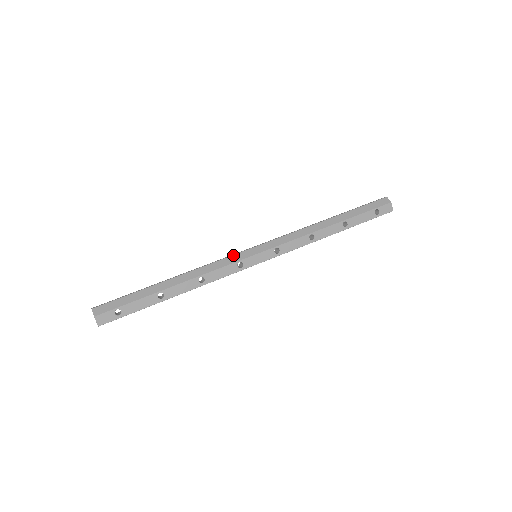
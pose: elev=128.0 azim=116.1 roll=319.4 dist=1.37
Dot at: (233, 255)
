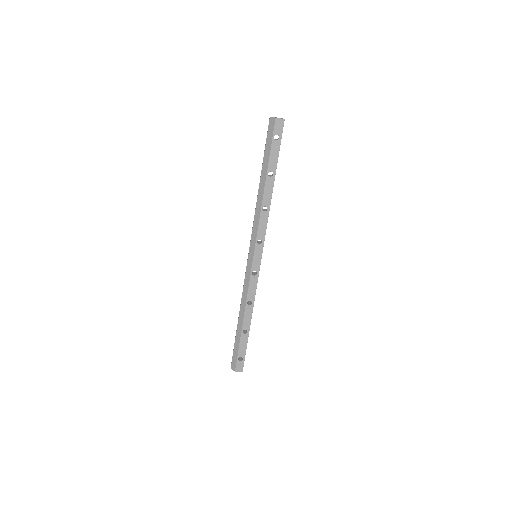
Dot at: (245, 272)
